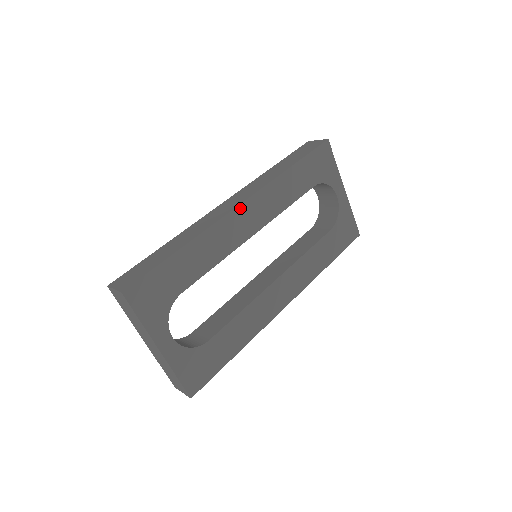
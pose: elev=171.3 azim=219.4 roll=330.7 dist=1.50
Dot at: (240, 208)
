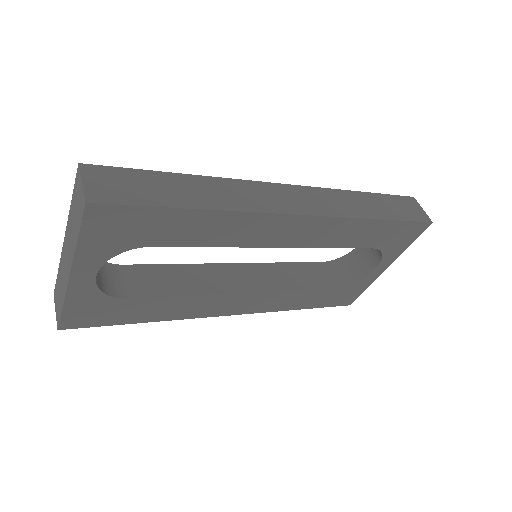
Dot at: (296, 218)
